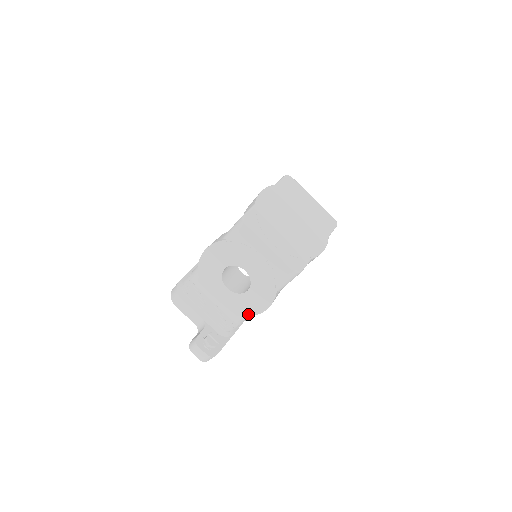
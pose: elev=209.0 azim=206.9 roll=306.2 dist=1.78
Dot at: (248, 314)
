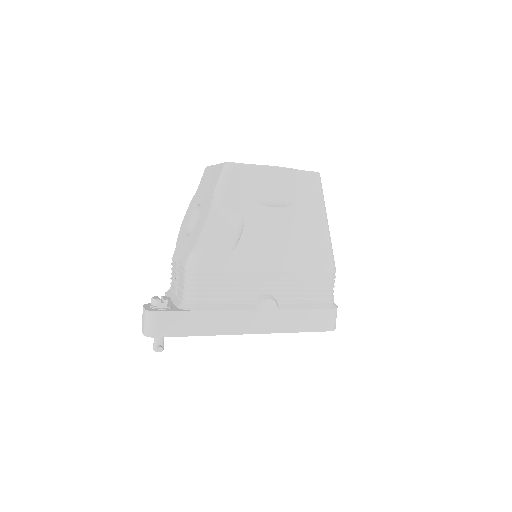
Dot at: (193, 245)
